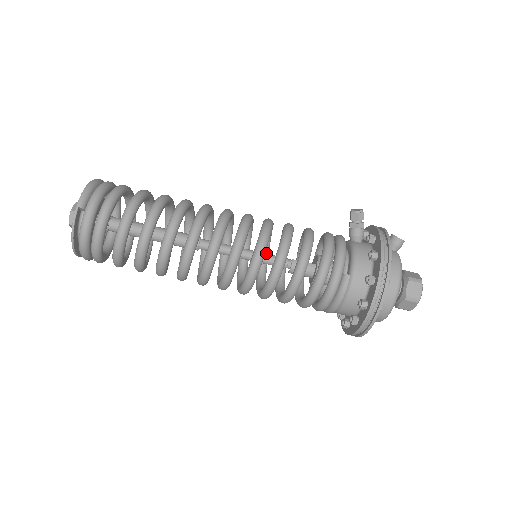
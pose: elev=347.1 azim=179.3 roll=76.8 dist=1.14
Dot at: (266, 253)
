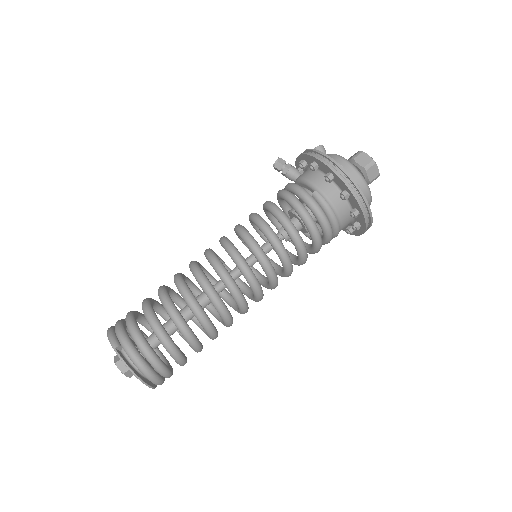
Dot at: occluded
